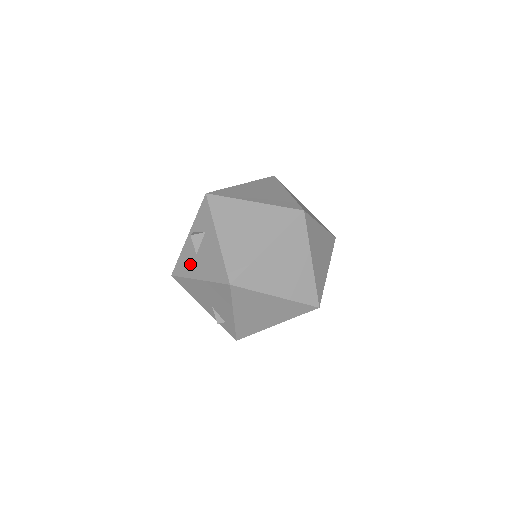
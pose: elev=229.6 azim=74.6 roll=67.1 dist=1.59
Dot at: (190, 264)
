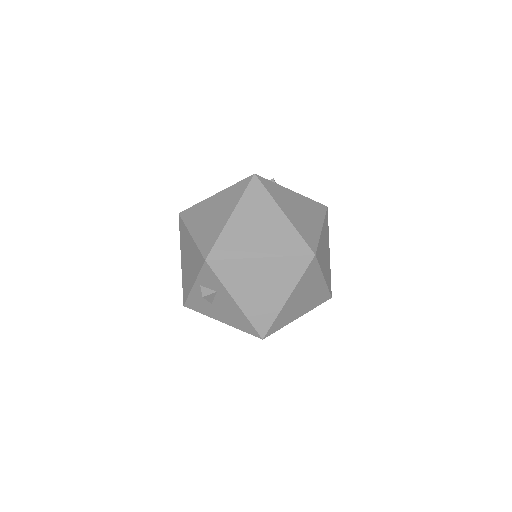
Dot at: (206, 308)
